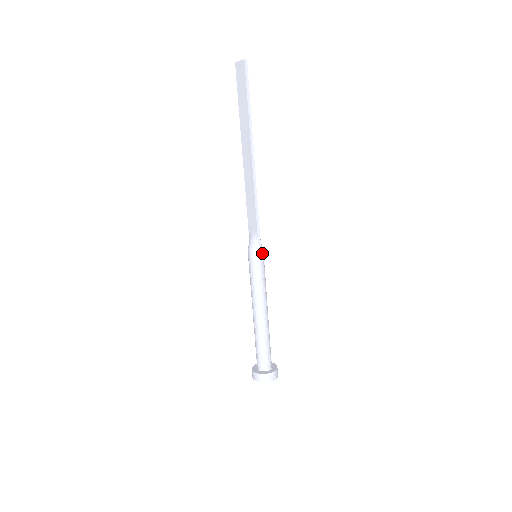
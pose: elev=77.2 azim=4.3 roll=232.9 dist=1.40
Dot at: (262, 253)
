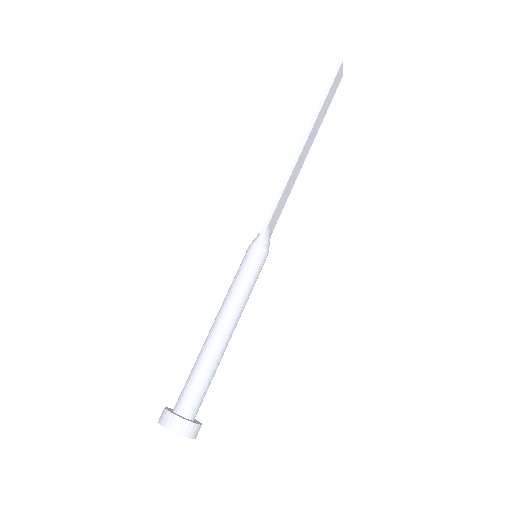
Dot at: (259, 249)
